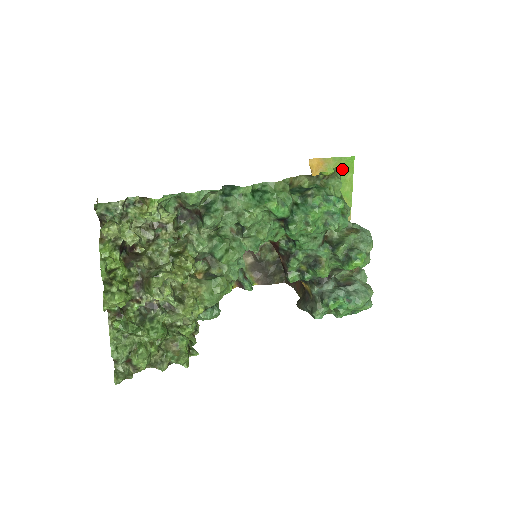
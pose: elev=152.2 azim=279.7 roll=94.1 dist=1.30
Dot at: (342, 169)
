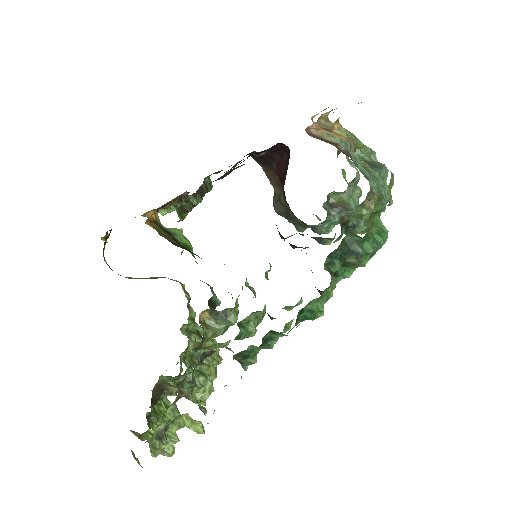
Dot at: occluded
